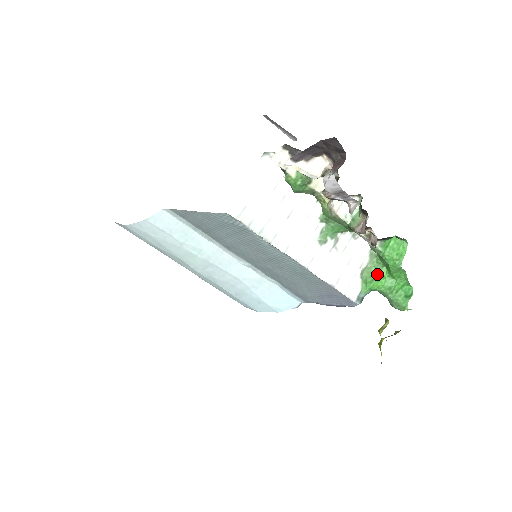
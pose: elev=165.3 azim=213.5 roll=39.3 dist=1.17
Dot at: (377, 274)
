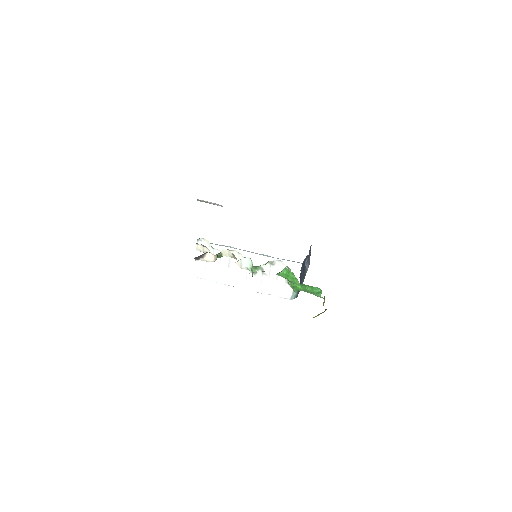
Dot at: occluded
